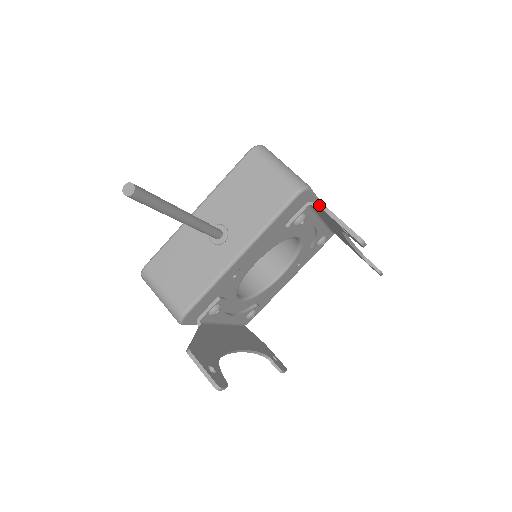
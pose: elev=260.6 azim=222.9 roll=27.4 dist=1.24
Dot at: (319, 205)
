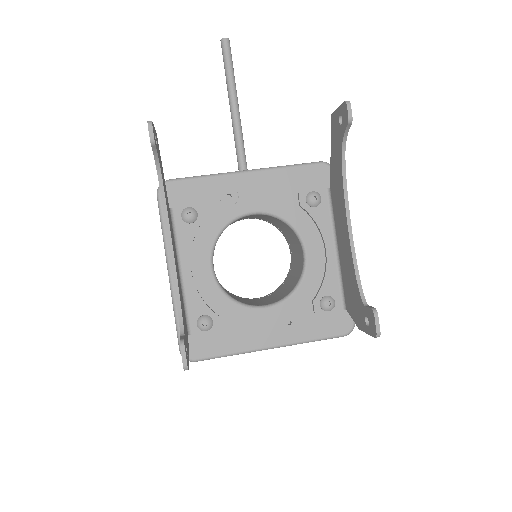
Dot at: occluded
